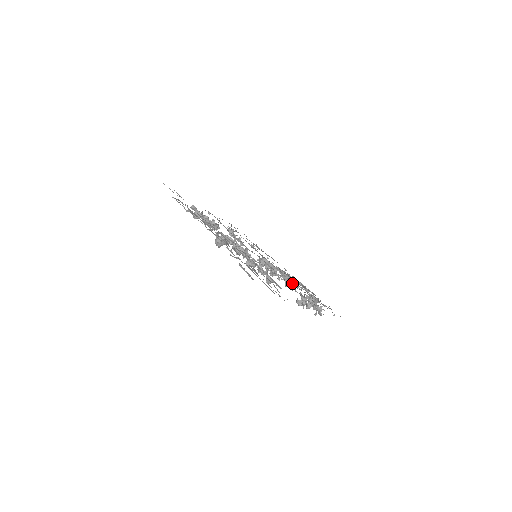
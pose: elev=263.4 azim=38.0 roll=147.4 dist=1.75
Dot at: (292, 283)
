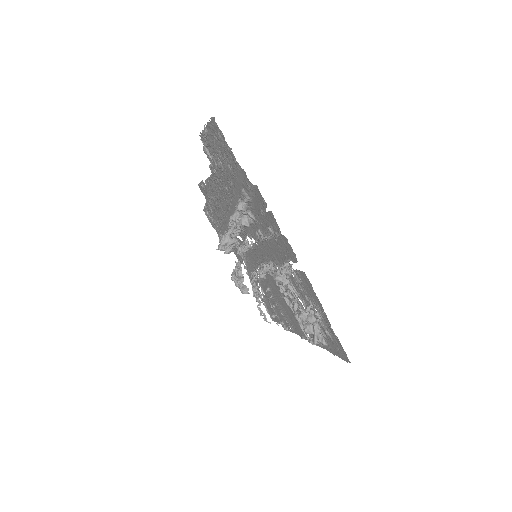
Dot at: occluded
